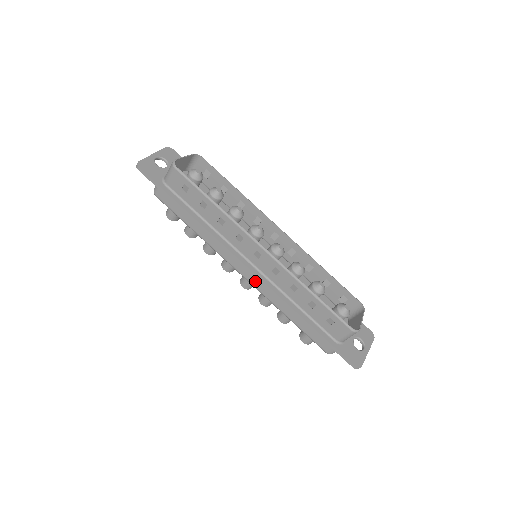
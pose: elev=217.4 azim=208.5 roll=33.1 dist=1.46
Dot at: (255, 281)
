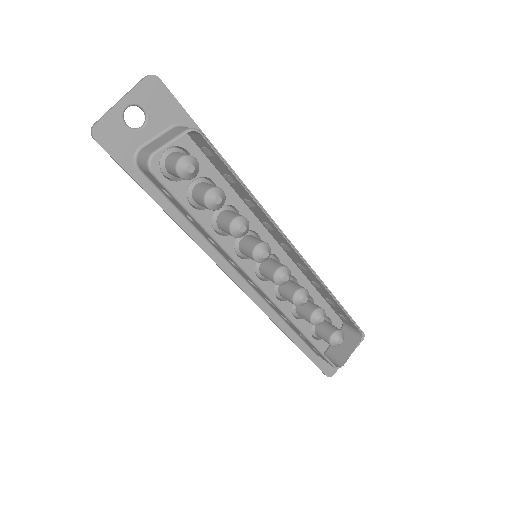
Dot at: occluded
